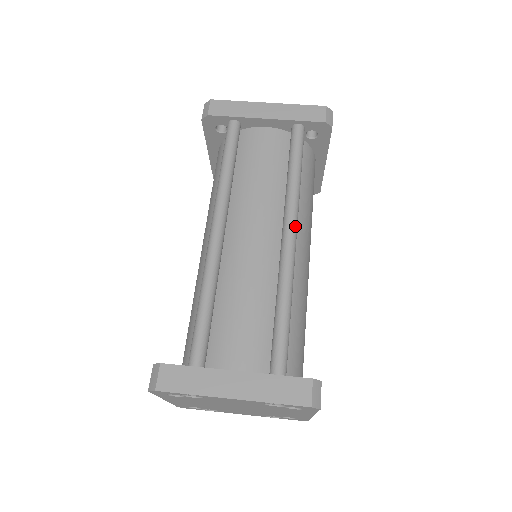
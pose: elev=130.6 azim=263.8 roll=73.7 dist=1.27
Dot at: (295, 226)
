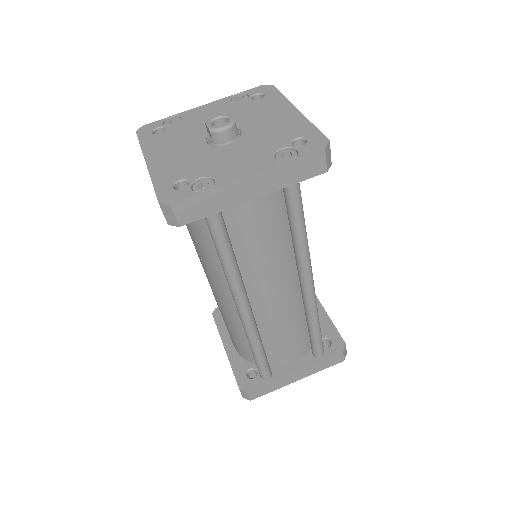
Dot at: (312, 279)
